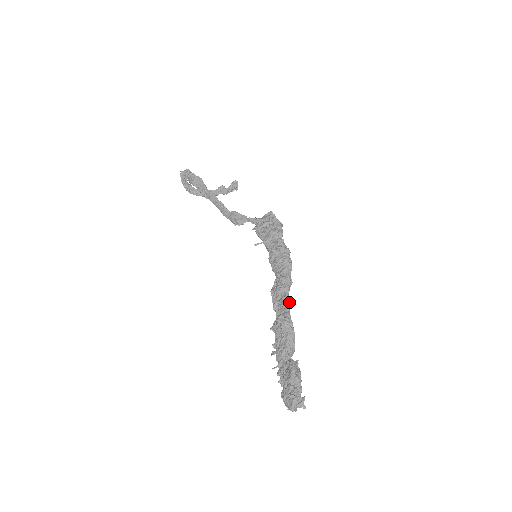
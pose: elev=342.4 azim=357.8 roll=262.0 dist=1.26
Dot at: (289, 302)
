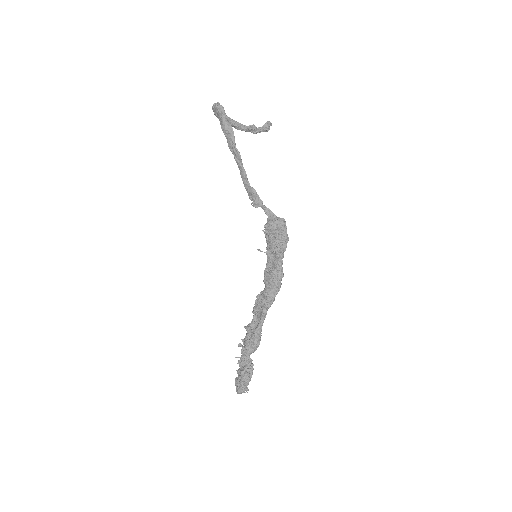
Dot at: (265, 317)
